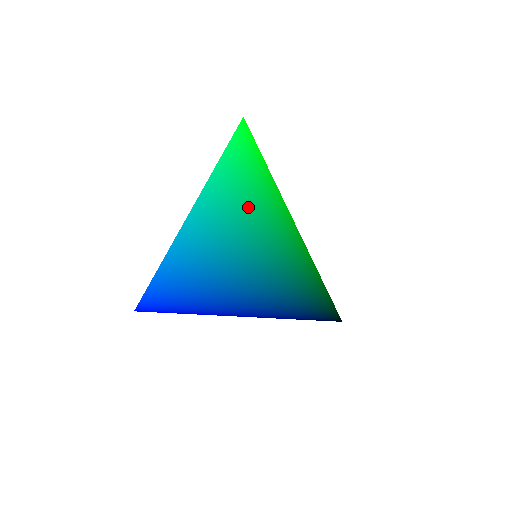
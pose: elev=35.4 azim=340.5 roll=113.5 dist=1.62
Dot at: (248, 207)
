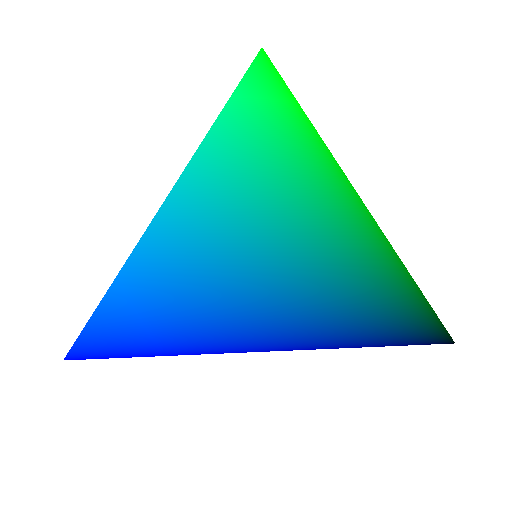
Dot at: (295, 184)
